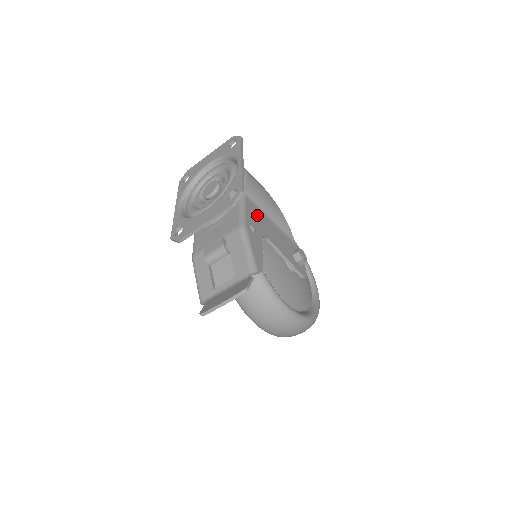
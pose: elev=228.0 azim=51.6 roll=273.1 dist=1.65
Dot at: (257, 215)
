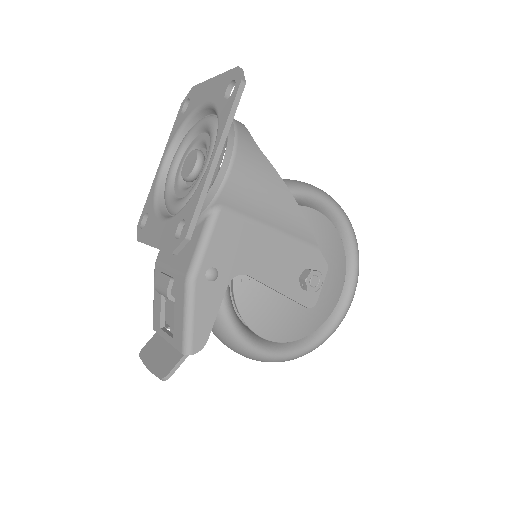
Dot at: (236, 238)
